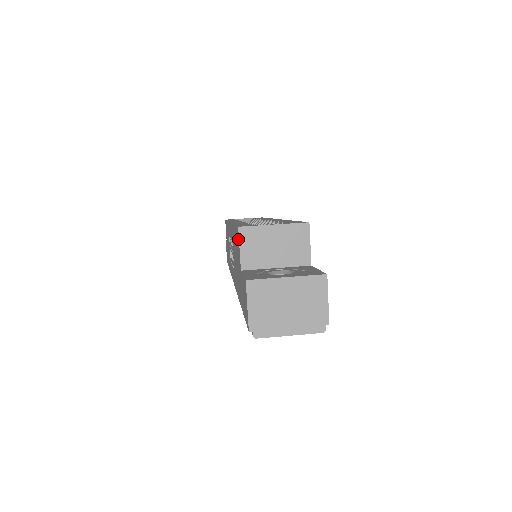
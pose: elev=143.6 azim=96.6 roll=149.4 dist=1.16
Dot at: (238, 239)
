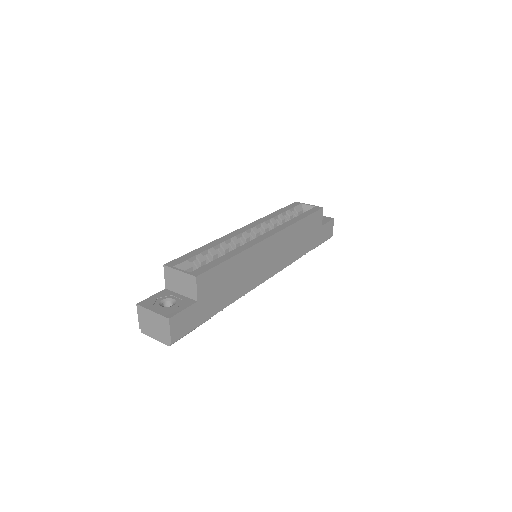
Dot at: occluded
